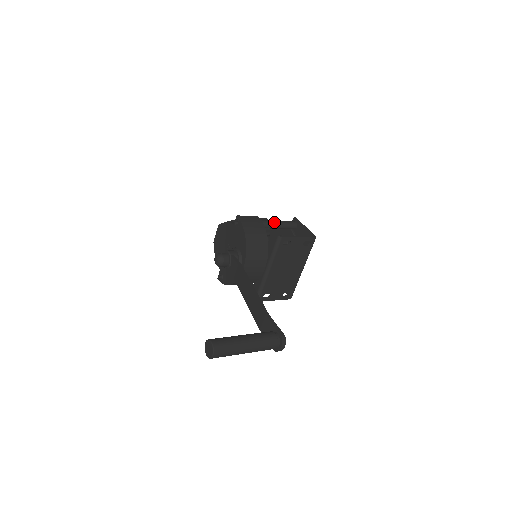
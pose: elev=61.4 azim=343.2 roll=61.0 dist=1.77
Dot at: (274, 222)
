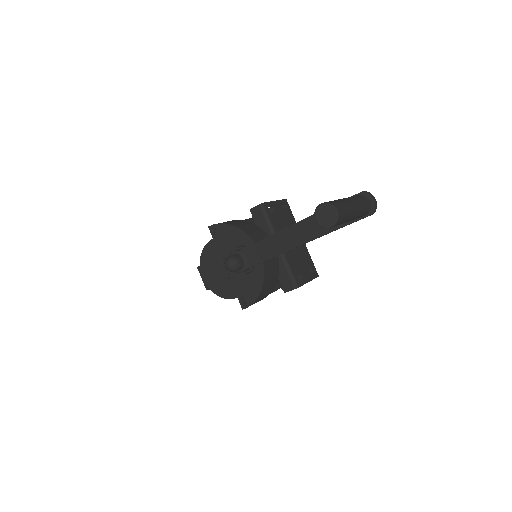
Dot at: occluded
